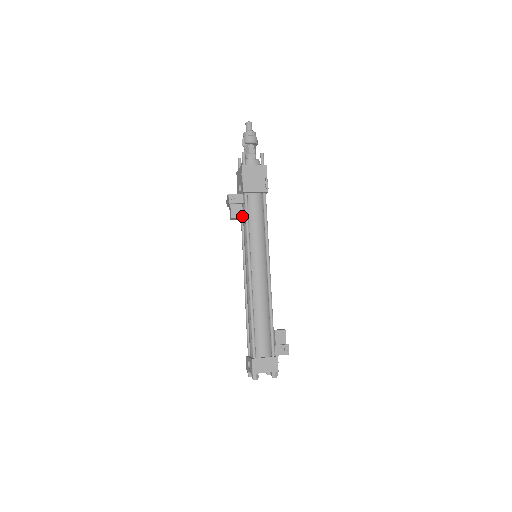
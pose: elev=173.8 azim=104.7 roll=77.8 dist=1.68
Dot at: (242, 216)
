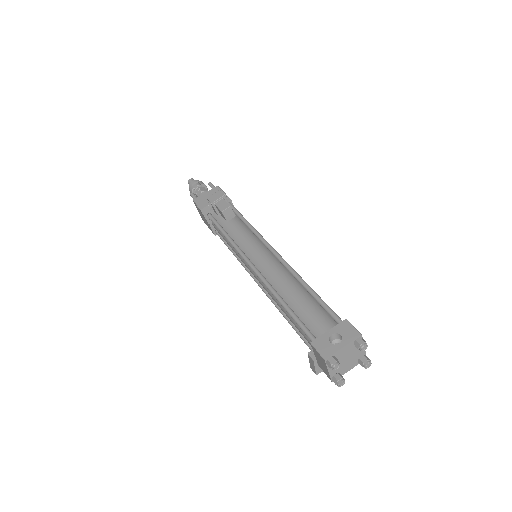
Dot at: (220, 225)
